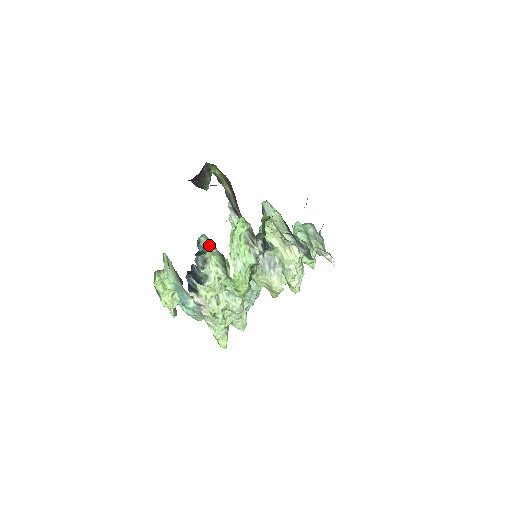
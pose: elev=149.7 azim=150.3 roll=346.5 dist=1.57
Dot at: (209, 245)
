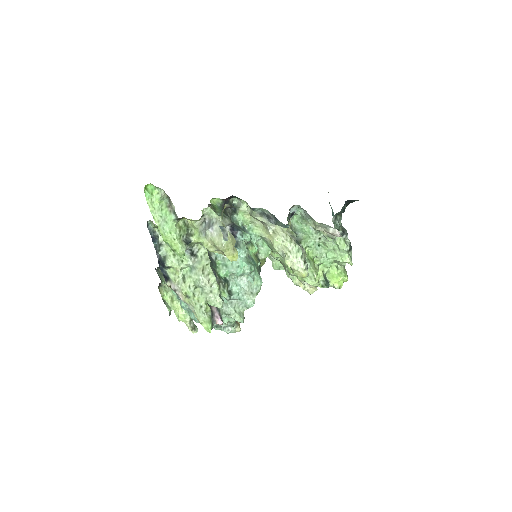
Dot at: occluded
